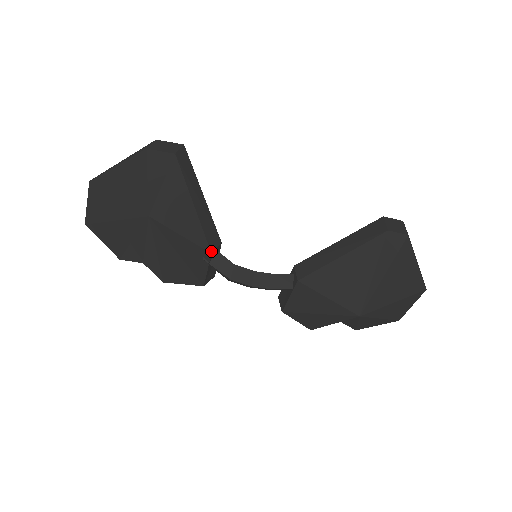
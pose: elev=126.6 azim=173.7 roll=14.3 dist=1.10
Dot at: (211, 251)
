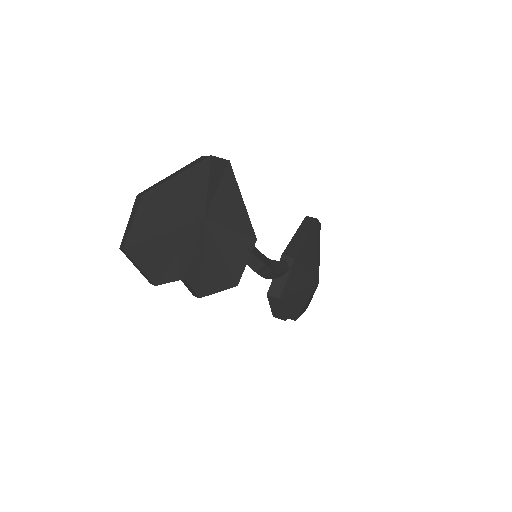
Dot at: (256, 238)
